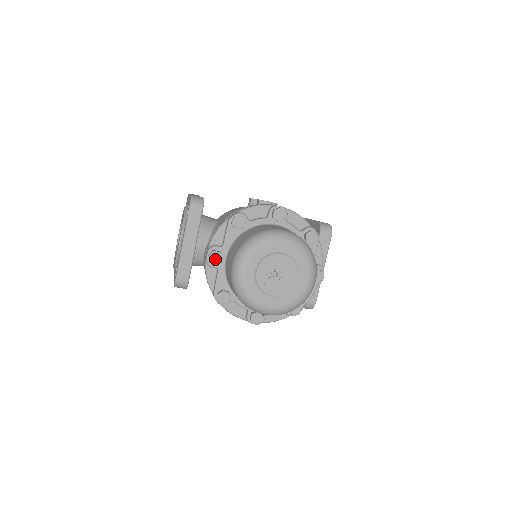
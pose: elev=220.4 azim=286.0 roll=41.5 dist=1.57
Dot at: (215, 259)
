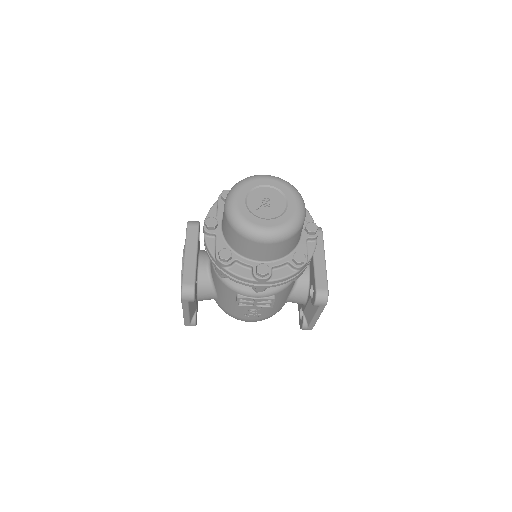
Dot at: (211, 223)
